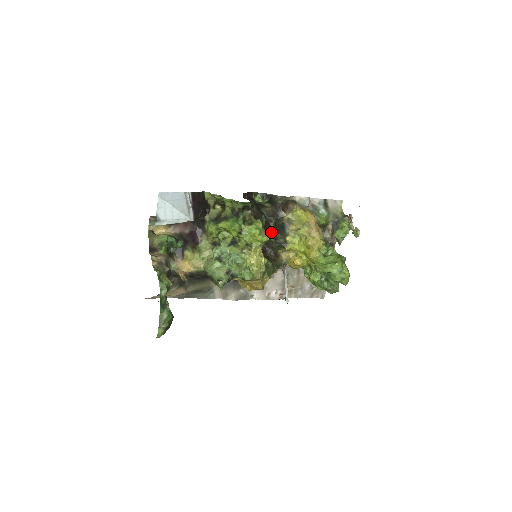
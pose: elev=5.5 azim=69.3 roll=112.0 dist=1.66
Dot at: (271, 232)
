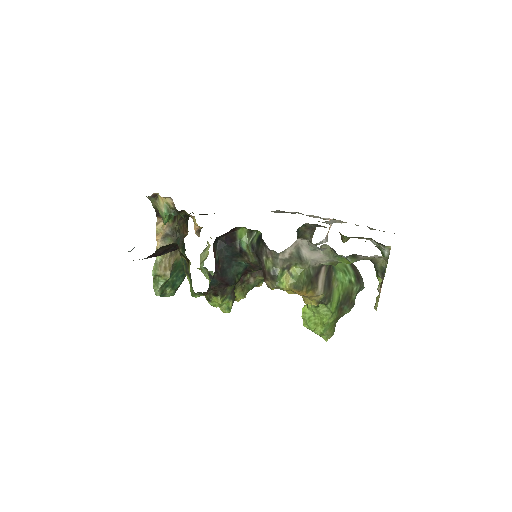
Dot at: occluded
